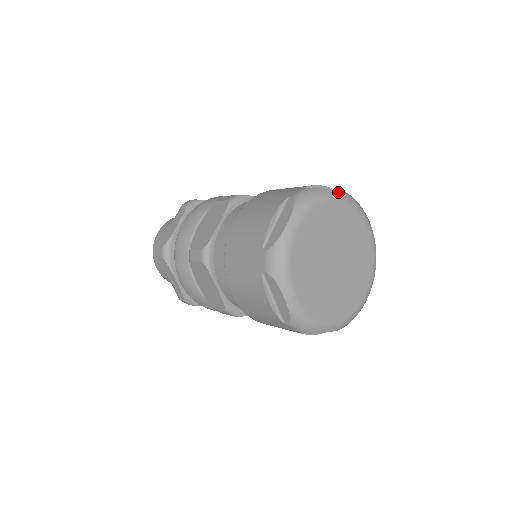
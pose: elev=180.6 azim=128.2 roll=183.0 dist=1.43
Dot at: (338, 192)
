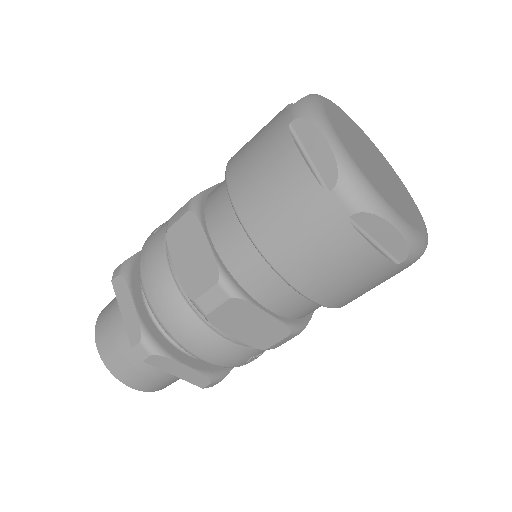
Dot at: (316, 94)
